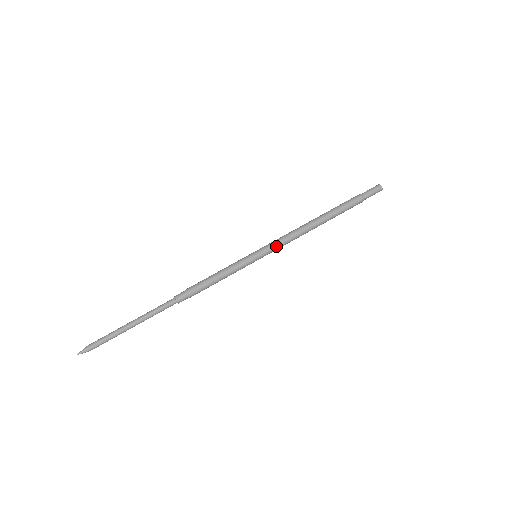
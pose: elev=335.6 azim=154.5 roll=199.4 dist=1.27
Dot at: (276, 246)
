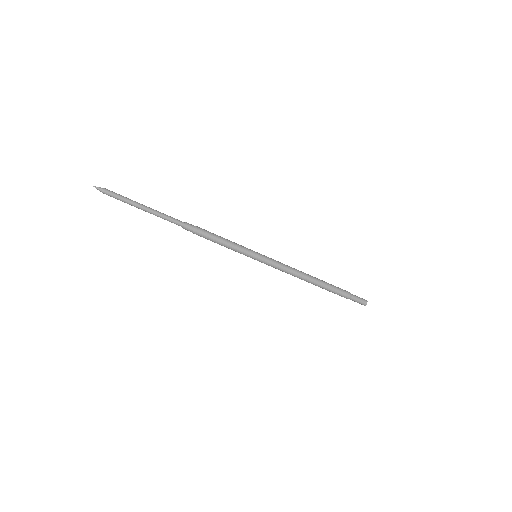
Dot at: (274, 263)
